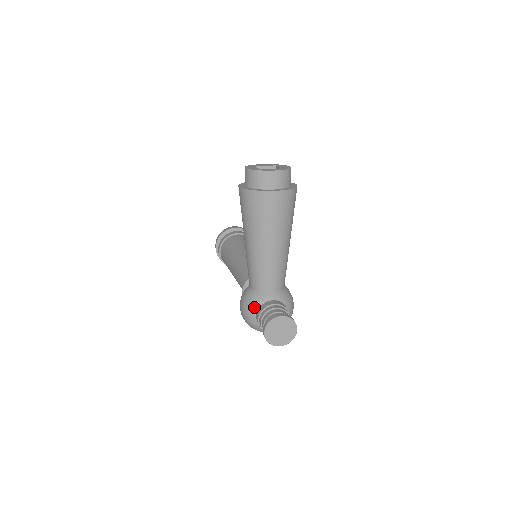
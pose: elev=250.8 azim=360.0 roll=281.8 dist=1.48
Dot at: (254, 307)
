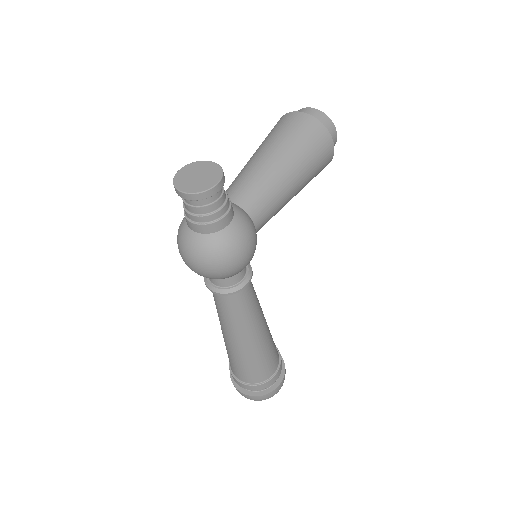
Dot at: occluded
